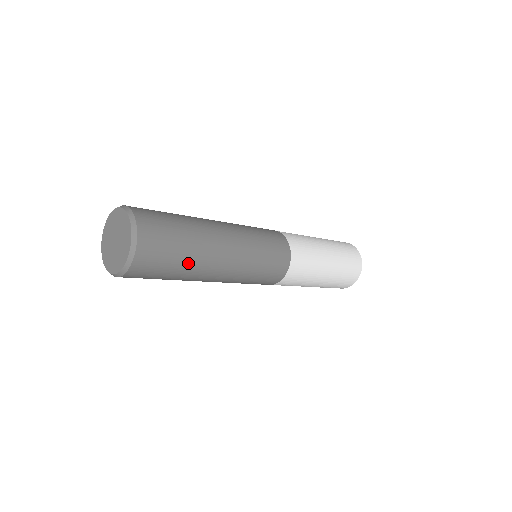
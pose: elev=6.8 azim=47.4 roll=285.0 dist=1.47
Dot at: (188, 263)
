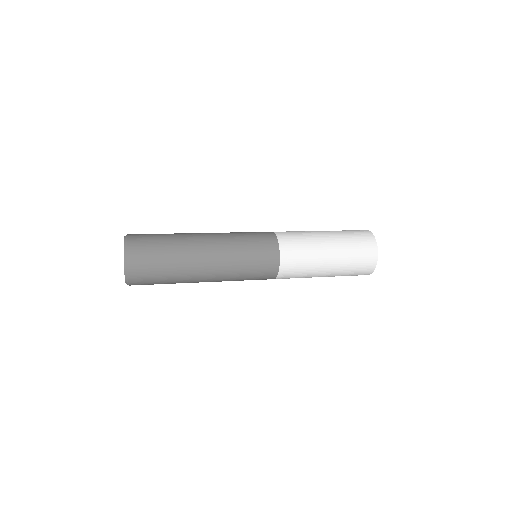
Dot at: (174, 283)
